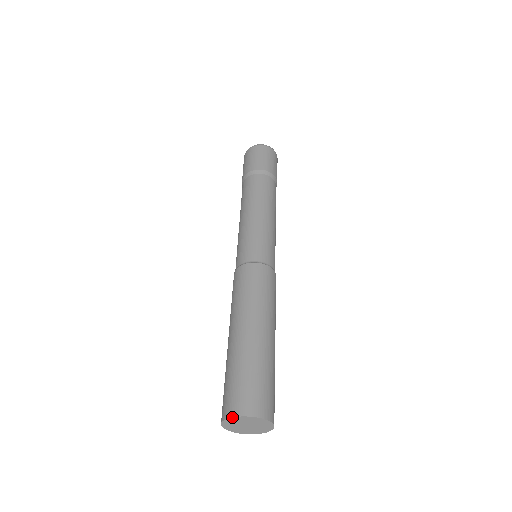
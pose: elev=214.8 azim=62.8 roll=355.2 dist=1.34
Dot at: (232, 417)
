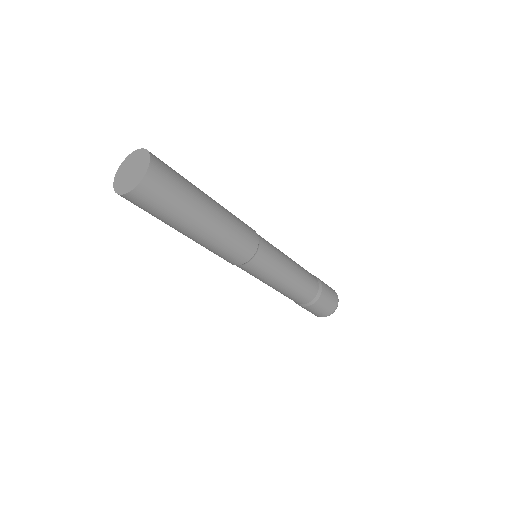
Dot at: (119, 168)
